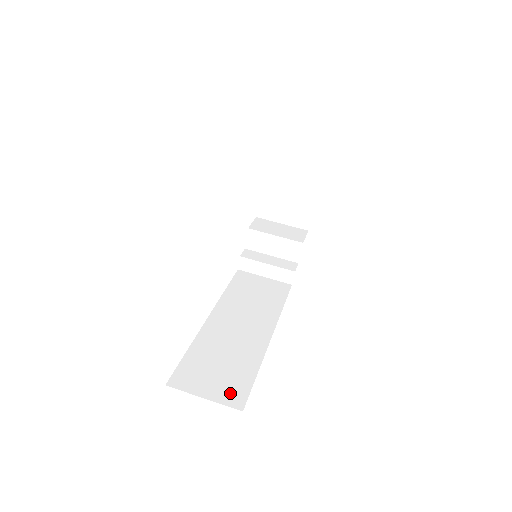
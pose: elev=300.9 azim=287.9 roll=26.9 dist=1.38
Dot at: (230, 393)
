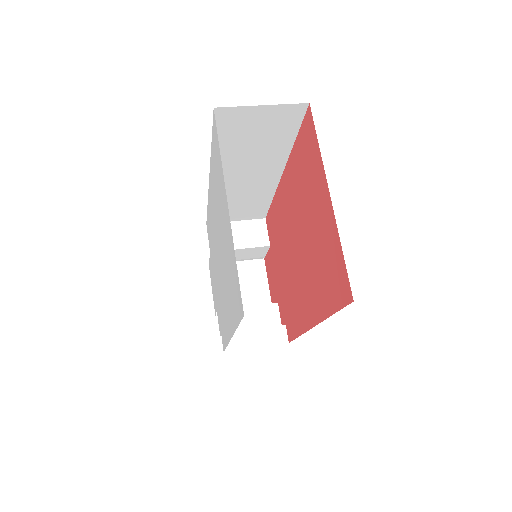
Dot at: occluded
